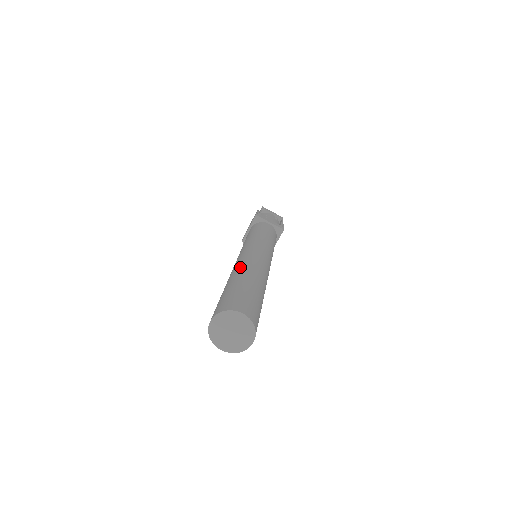
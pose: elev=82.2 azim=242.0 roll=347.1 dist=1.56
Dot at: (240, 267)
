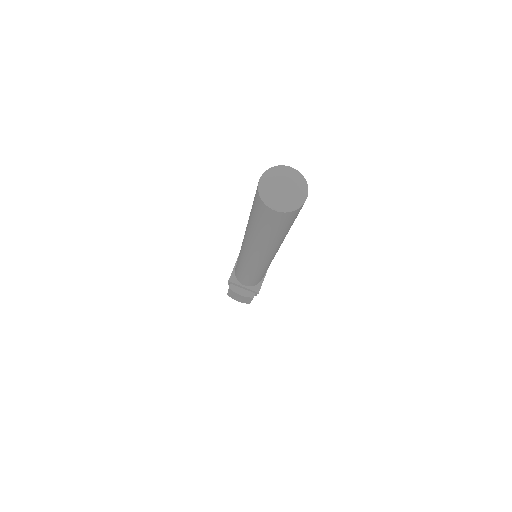
Dot at: occluded
